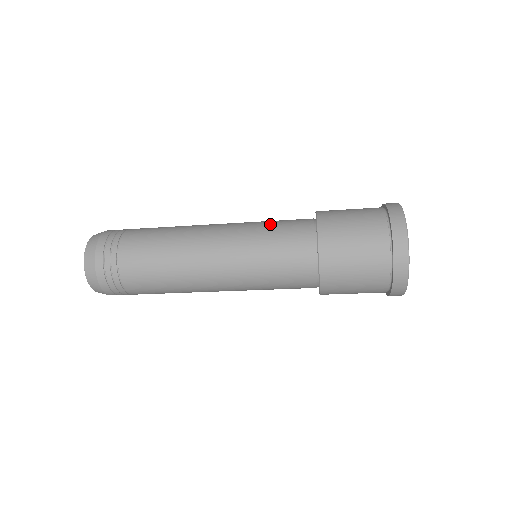
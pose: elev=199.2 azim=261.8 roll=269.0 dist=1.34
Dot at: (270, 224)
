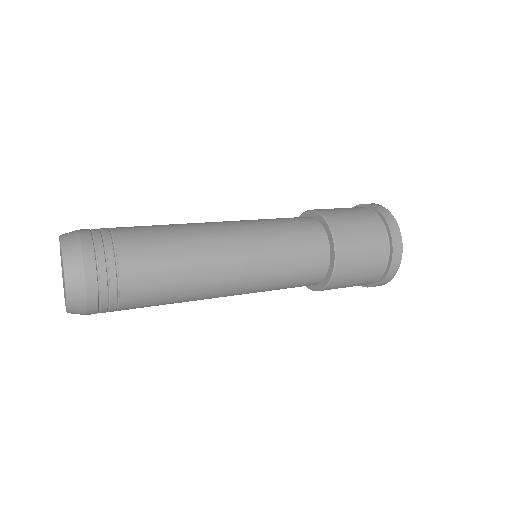
Dot at: (289, 271)
